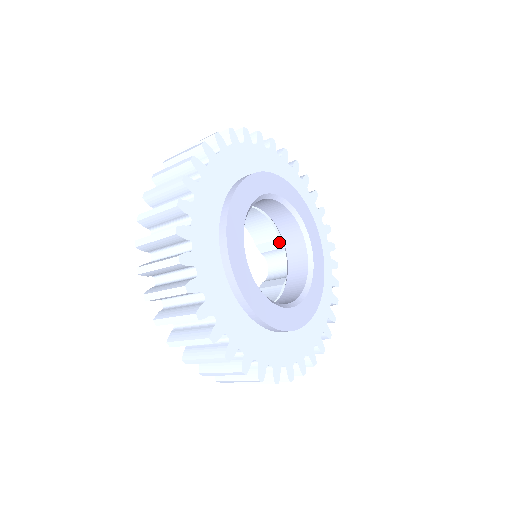
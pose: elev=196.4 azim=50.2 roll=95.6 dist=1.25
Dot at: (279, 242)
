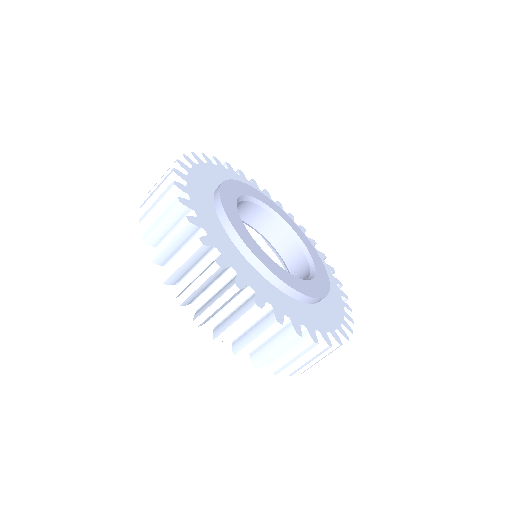
Dot at: occluded
